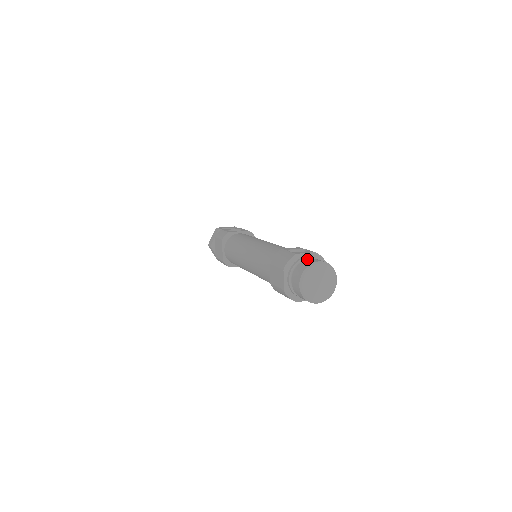
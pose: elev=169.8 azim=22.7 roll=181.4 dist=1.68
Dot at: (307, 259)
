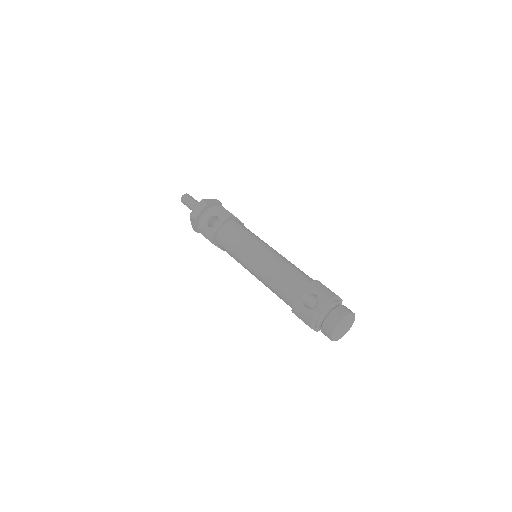
Dot at: (326, 318)
